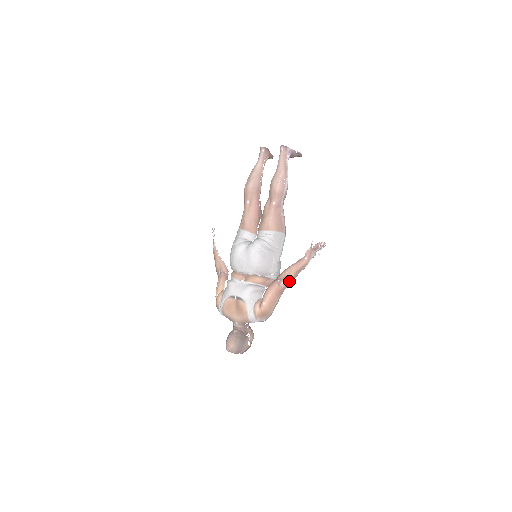
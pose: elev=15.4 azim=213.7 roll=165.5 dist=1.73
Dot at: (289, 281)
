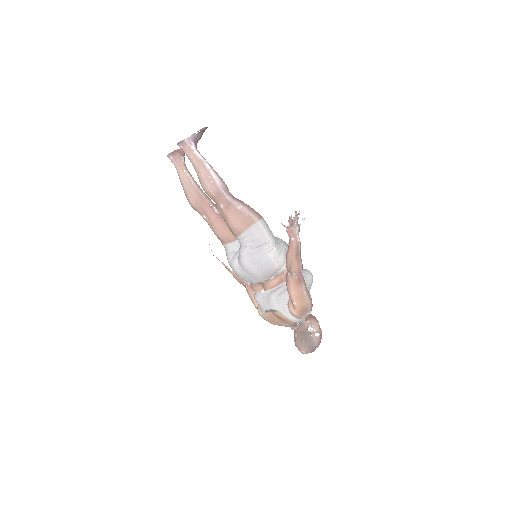
Dot at: (297, 269)
